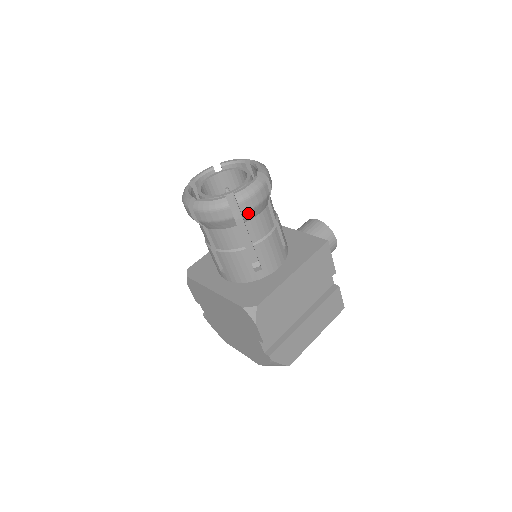
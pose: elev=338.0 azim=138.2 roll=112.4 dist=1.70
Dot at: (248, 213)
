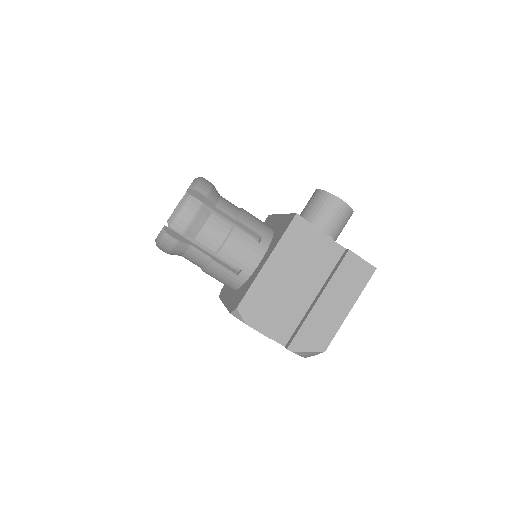
Dot at: (188, 231)
